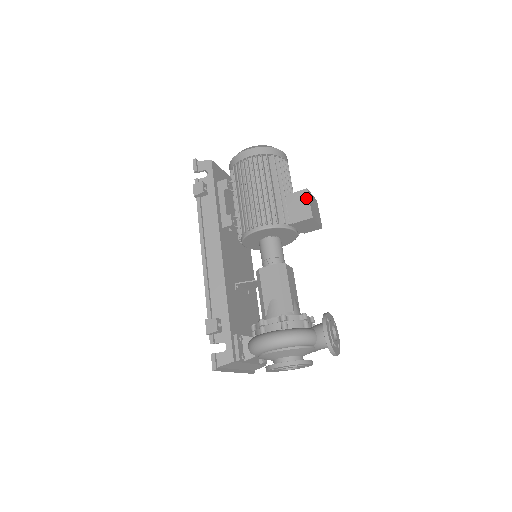
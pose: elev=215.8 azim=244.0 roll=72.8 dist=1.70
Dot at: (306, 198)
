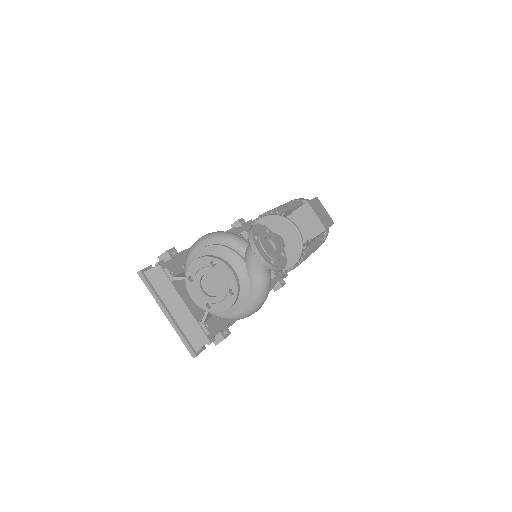
Dot at: occluded
